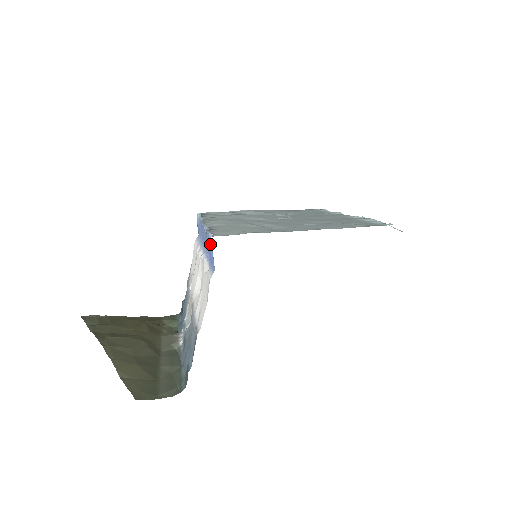
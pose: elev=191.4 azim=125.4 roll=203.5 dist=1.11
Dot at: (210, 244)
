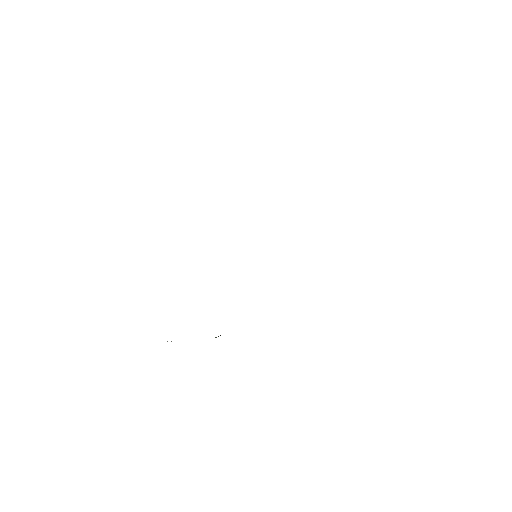
Dot at: occluded
